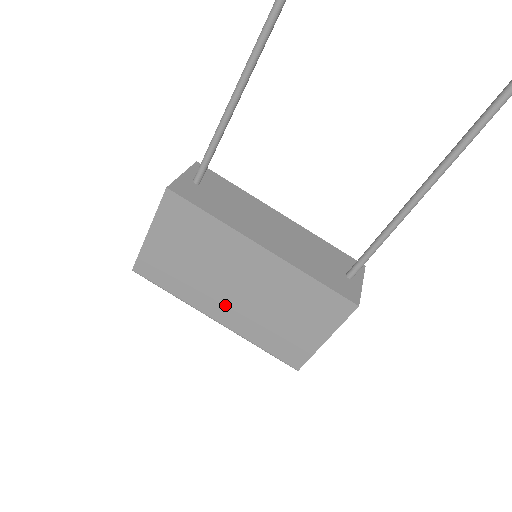
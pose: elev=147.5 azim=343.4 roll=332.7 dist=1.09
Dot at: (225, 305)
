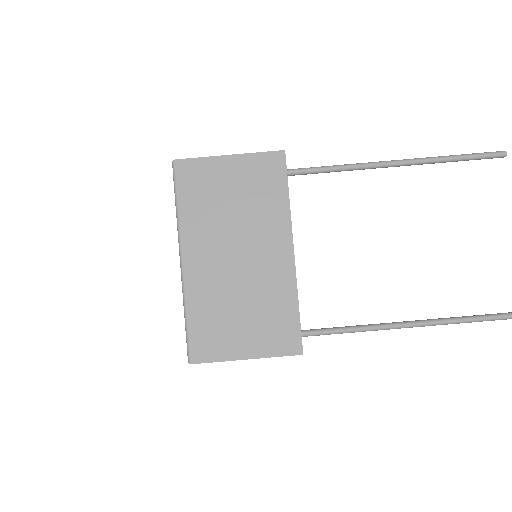
Dot at: (208, 258)
